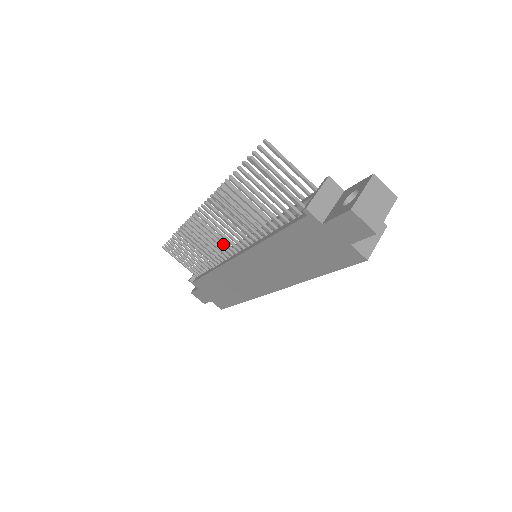
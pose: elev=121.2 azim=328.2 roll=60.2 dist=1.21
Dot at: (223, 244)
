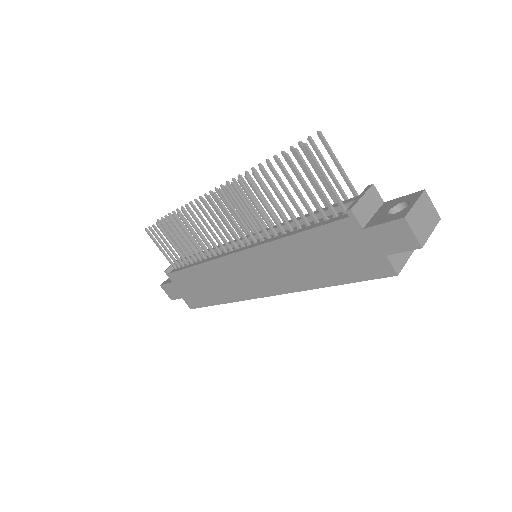
Dot at: occluded
